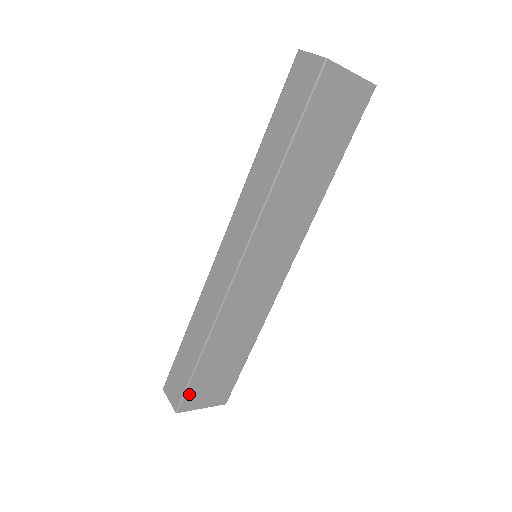
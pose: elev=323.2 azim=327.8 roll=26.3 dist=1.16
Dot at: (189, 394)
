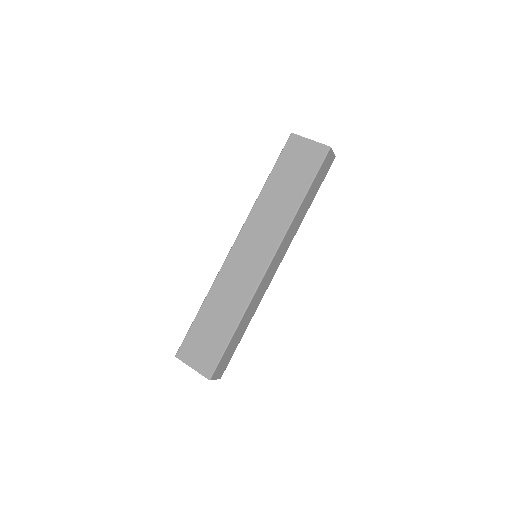
Dot at: (186, 343)
